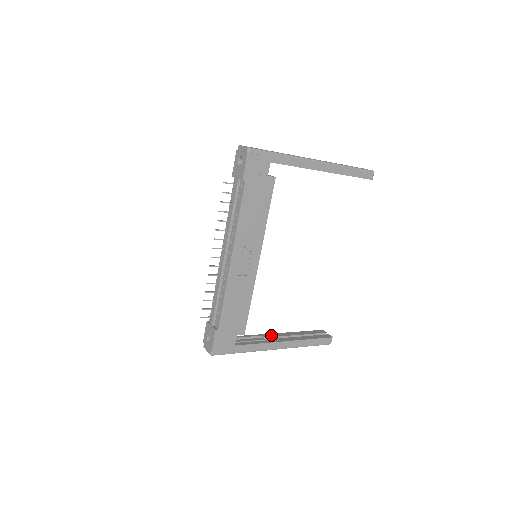
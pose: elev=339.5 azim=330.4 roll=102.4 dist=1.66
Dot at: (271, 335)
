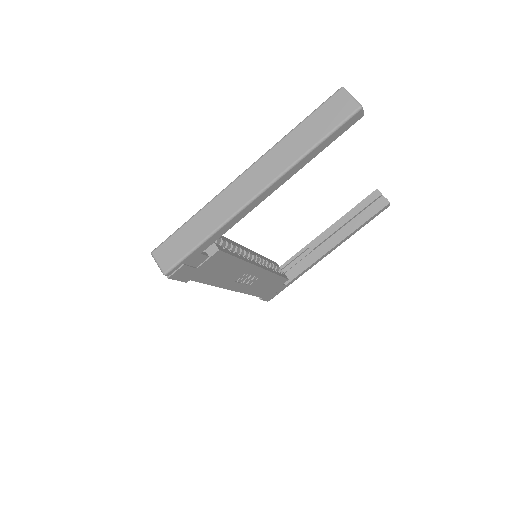
Dot at: (318, 241)
